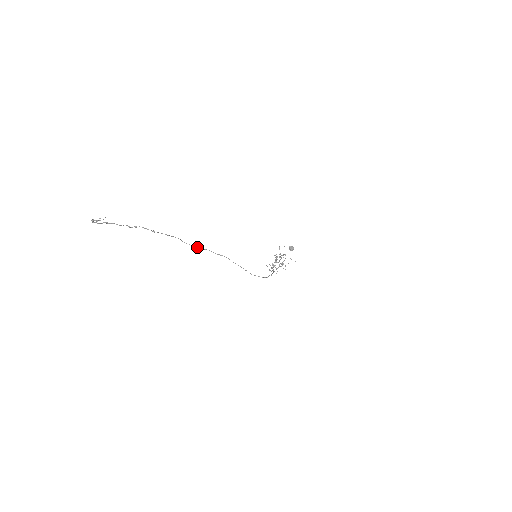
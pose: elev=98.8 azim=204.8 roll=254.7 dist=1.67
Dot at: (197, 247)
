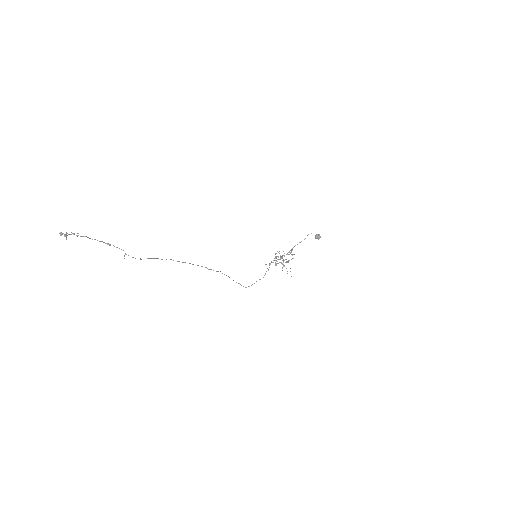
Dot at: (177, 261)
